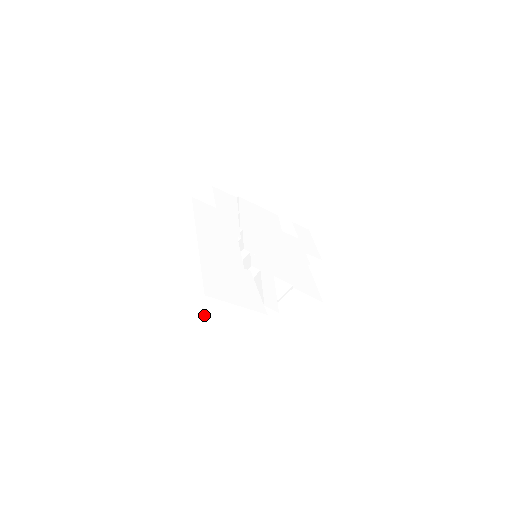
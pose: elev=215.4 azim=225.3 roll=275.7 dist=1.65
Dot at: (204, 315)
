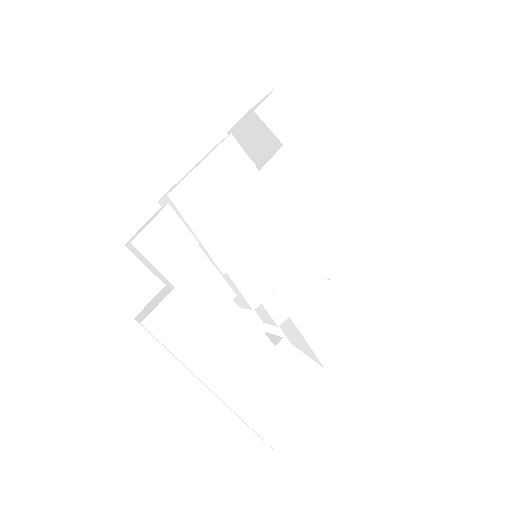
Dot at: occluded
